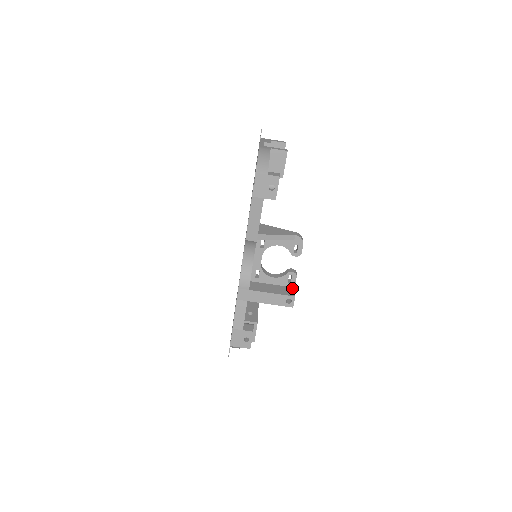
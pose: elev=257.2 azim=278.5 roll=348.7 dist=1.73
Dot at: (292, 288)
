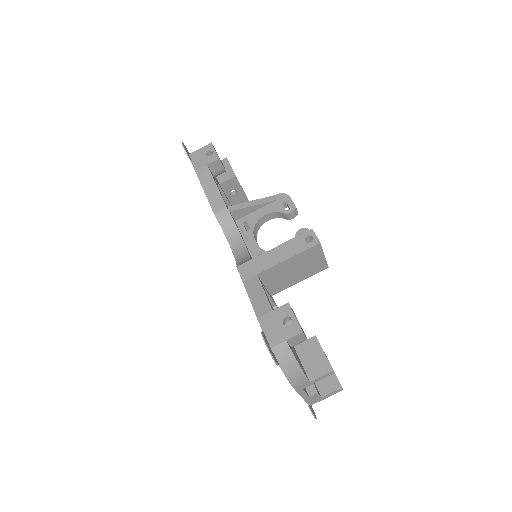
Dot at: occluded
